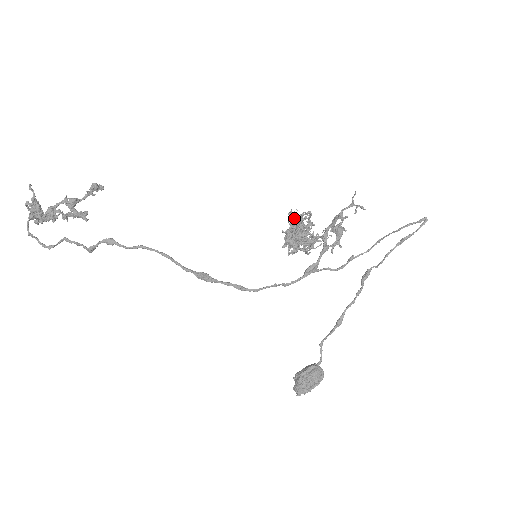
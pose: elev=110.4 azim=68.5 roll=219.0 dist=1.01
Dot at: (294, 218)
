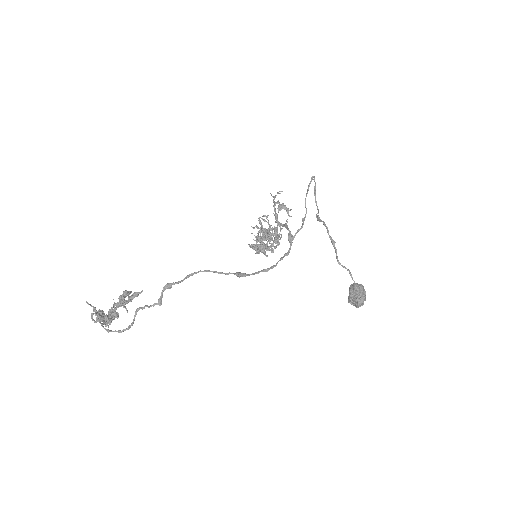
Dot at: occluded
